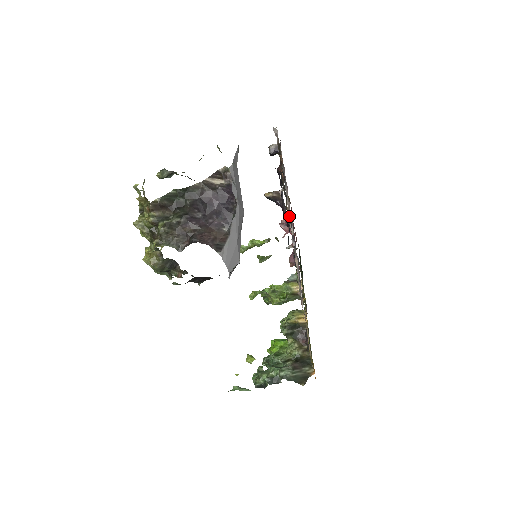
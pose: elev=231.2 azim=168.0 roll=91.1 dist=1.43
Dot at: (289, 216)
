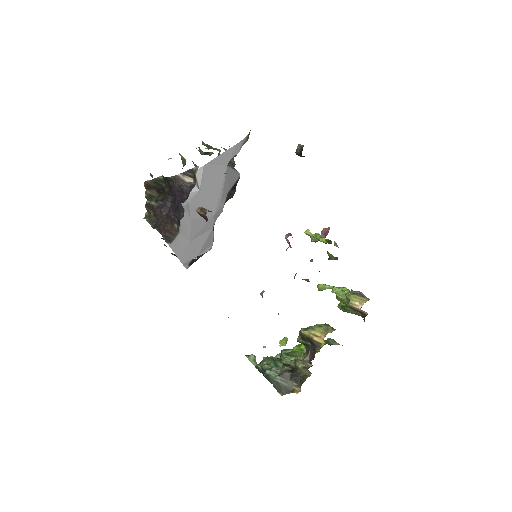
Dot at: occluded
